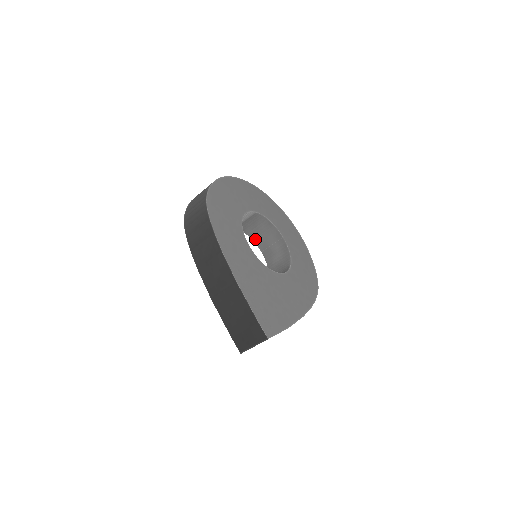
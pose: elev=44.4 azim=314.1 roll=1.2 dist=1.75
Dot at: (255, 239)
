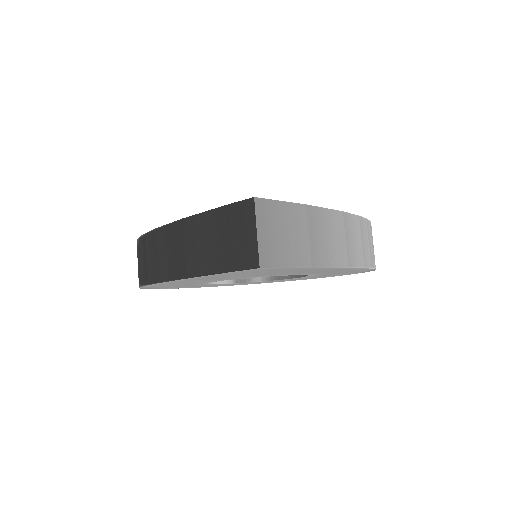
Dot at: (271, 277)
